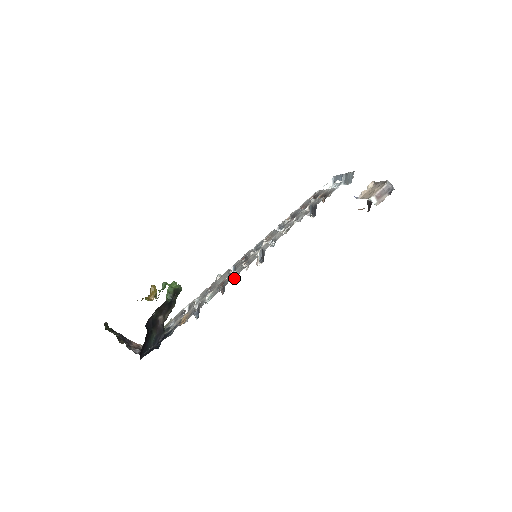
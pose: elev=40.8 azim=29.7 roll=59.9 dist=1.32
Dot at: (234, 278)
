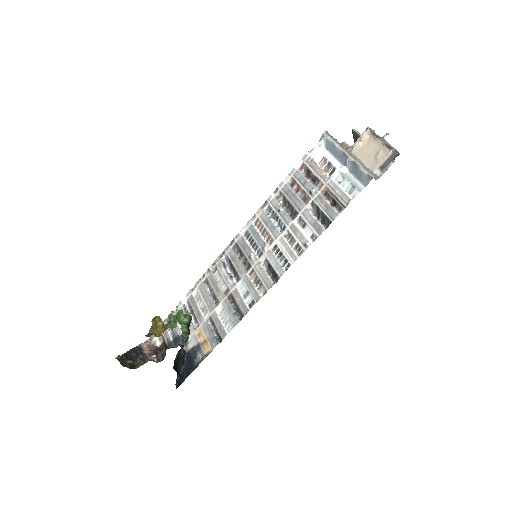
Dot at: occluded
